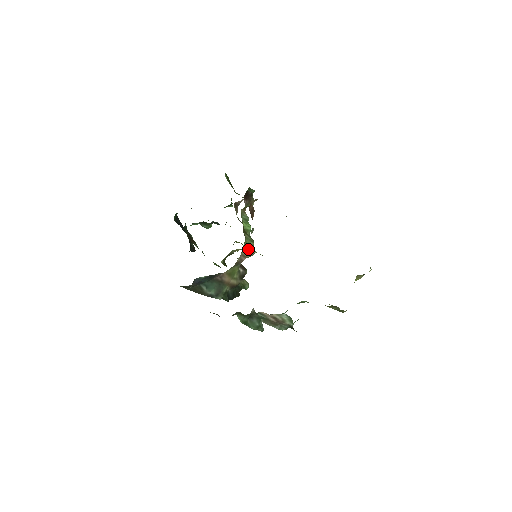
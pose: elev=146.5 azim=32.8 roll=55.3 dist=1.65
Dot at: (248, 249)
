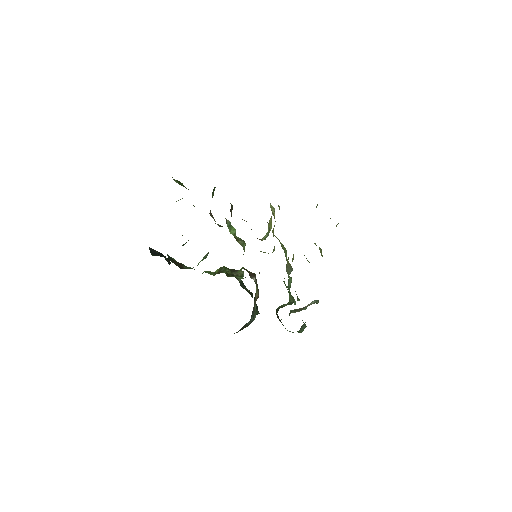
Dot at: occluded
